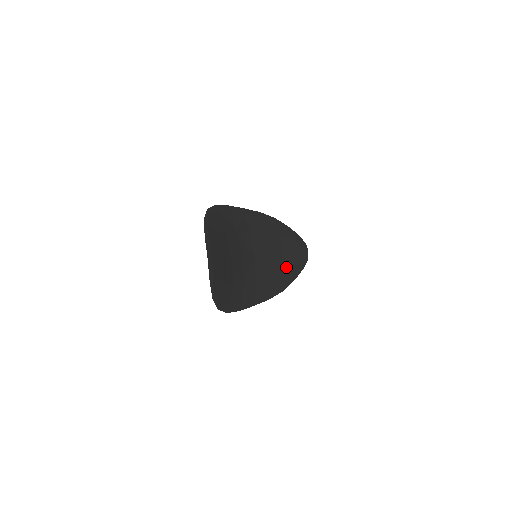
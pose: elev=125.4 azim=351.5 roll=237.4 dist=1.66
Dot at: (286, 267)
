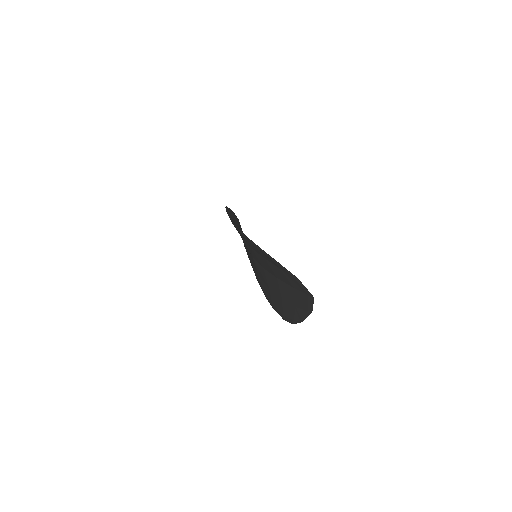
Dot at: occluded
